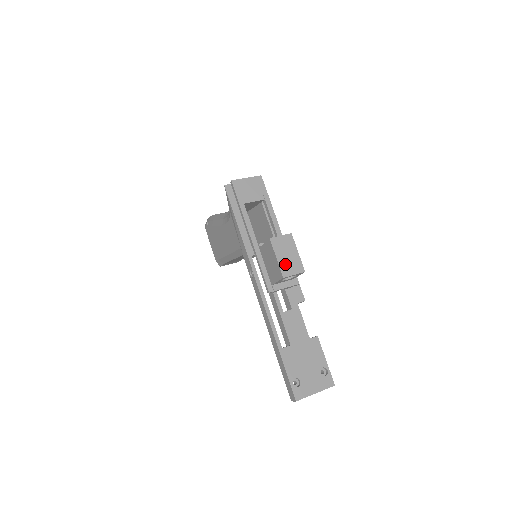
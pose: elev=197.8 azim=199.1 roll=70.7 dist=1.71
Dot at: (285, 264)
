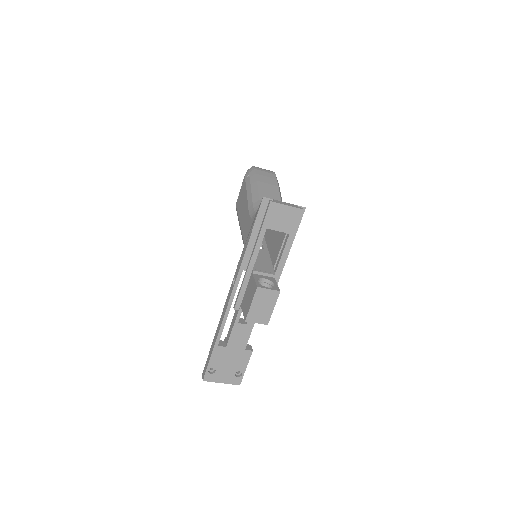
Dot at: (255, 312)
